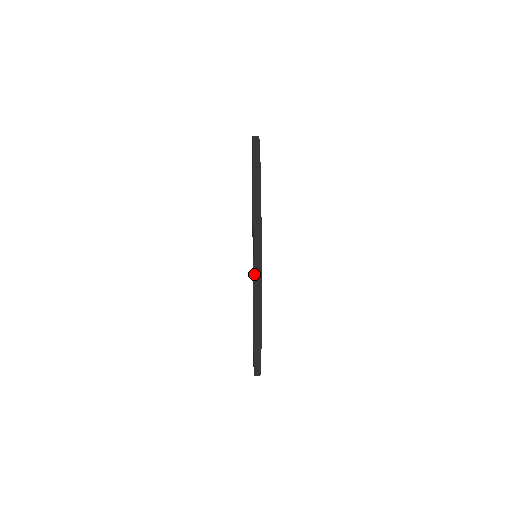
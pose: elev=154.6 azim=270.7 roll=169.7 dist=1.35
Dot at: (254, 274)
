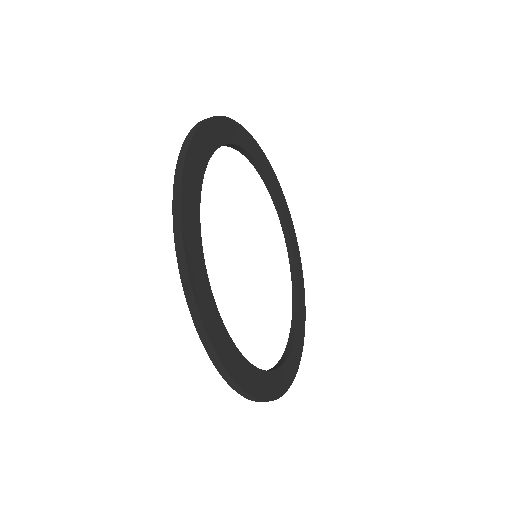
Dot at: occluded
